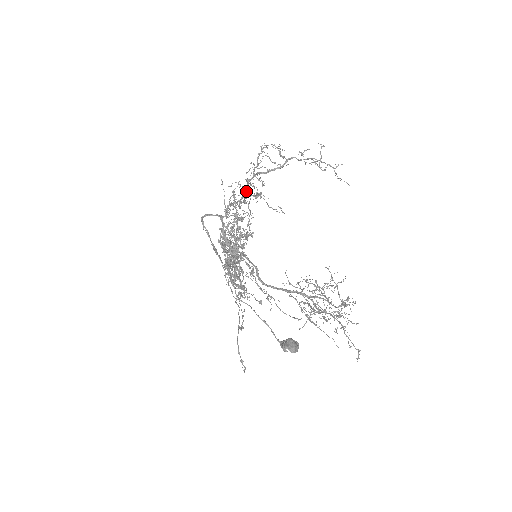
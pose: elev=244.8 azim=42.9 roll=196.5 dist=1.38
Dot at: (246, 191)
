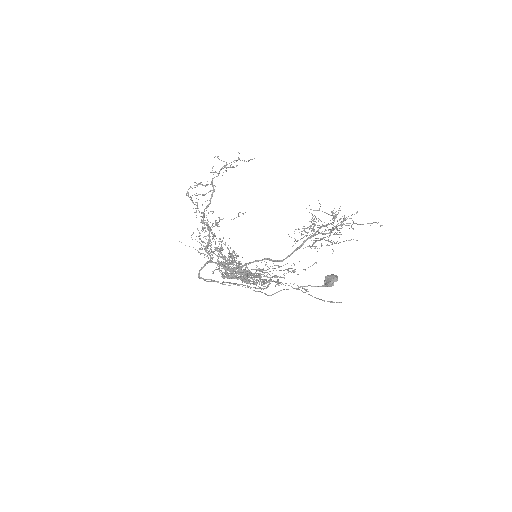
Dot at: (209, 228)
